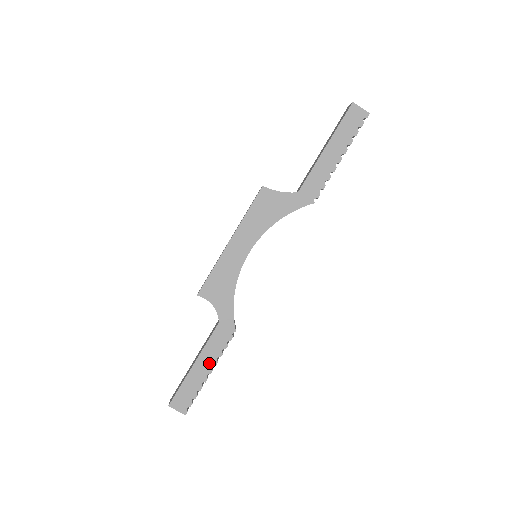
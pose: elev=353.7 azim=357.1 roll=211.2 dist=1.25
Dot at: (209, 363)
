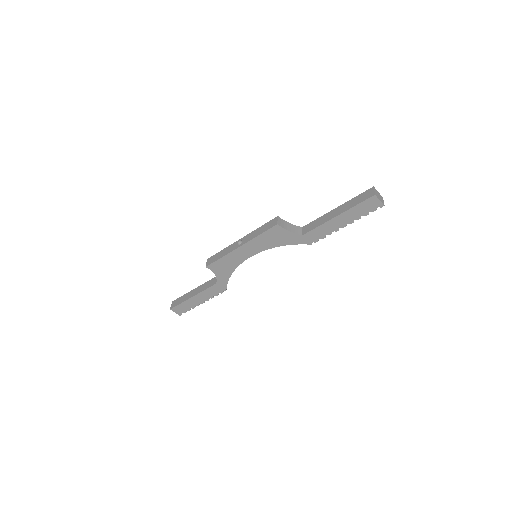
Dot at: (203, 299)
